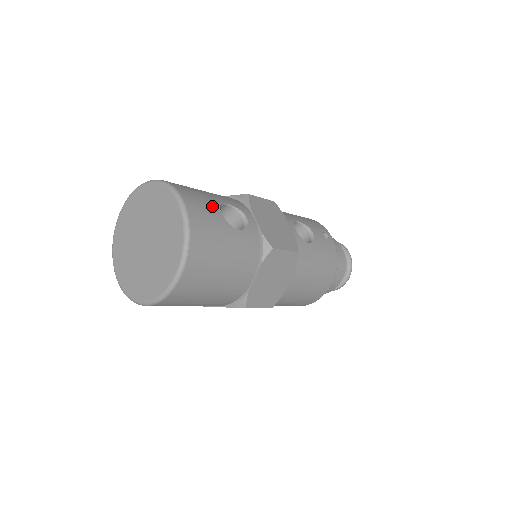
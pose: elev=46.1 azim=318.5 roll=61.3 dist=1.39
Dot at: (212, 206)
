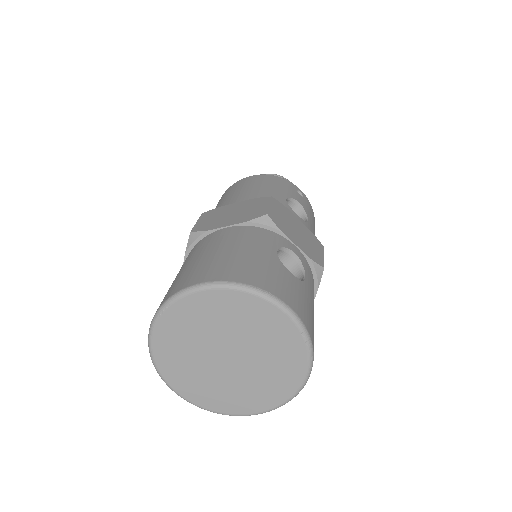
Dot at: (286, 275)
